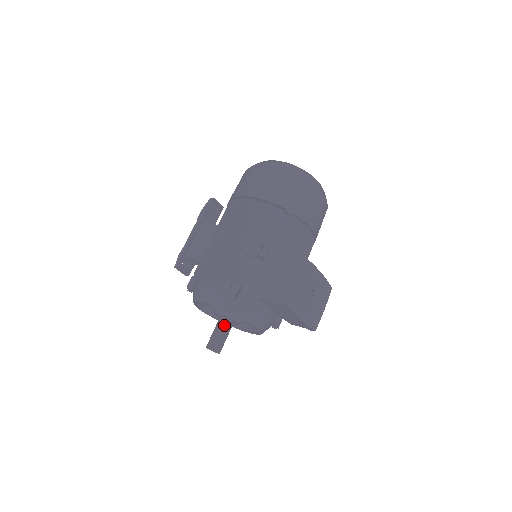
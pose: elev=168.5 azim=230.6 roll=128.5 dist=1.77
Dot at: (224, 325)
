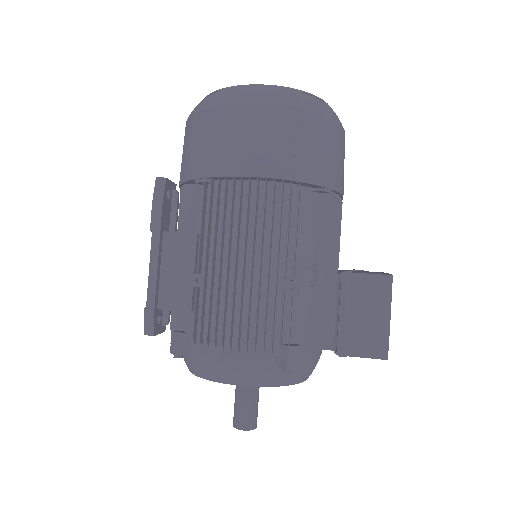
Dot at: (254, 388)
